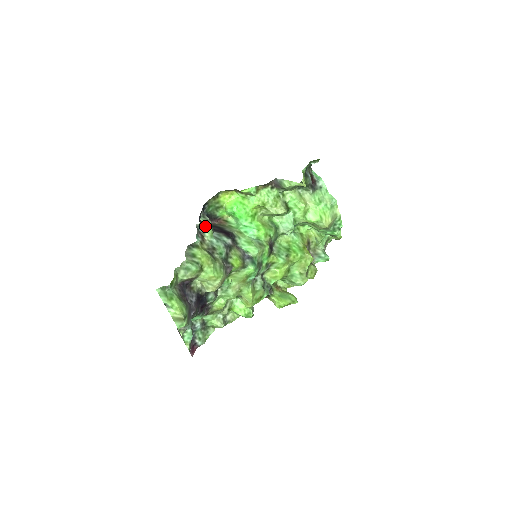
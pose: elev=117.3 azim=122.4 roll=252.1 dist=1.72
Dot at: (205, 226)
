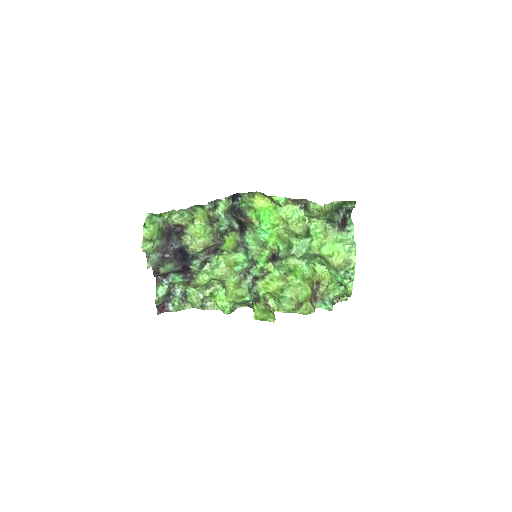
Dot at: (223, 202)
